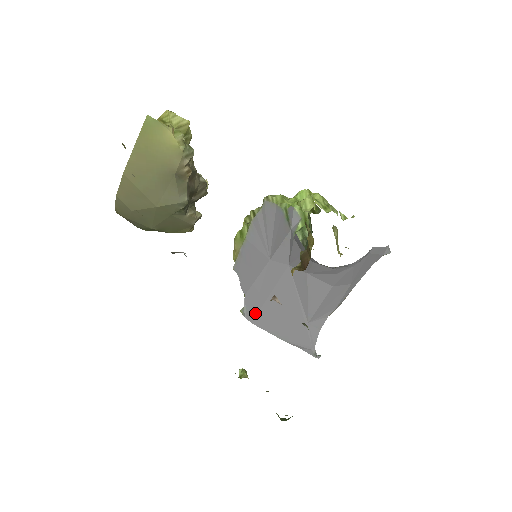
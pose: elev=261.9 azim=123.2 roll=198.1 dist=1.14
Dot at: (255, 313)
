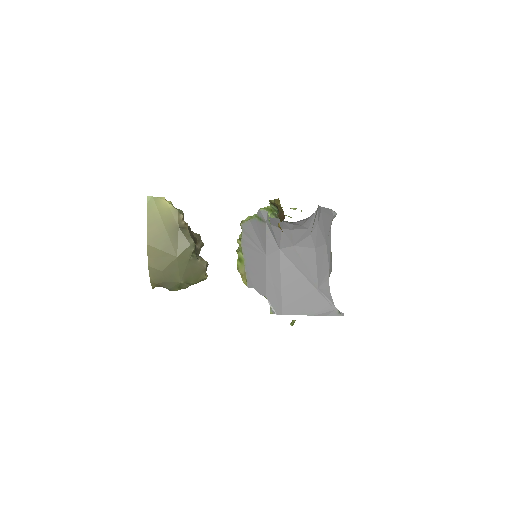
Dot at: (280, 304)
